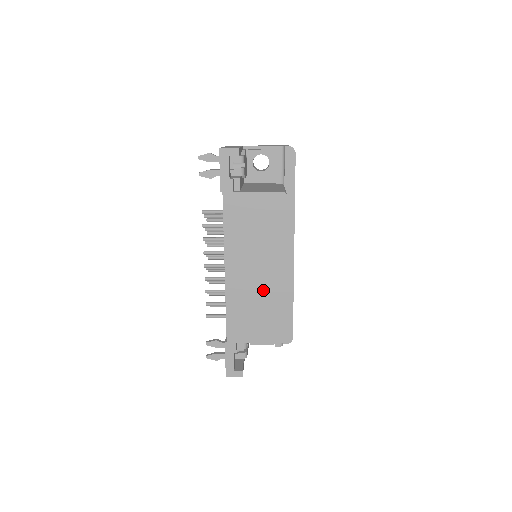
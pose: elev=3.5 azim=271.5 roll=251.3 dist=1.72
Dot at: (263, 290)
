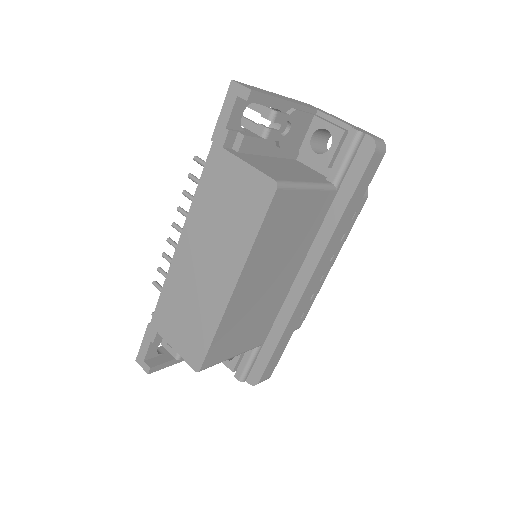
Dot at: (203, 293)
